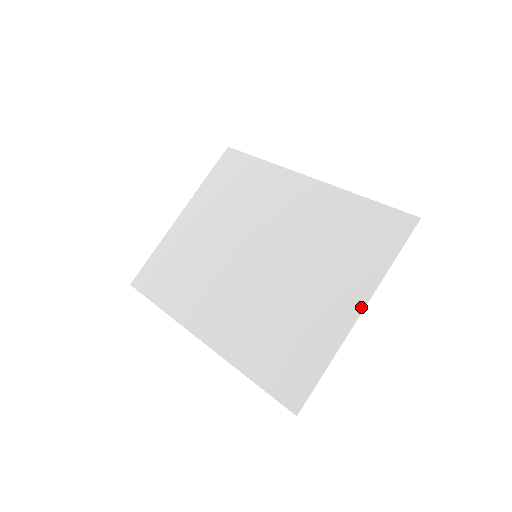
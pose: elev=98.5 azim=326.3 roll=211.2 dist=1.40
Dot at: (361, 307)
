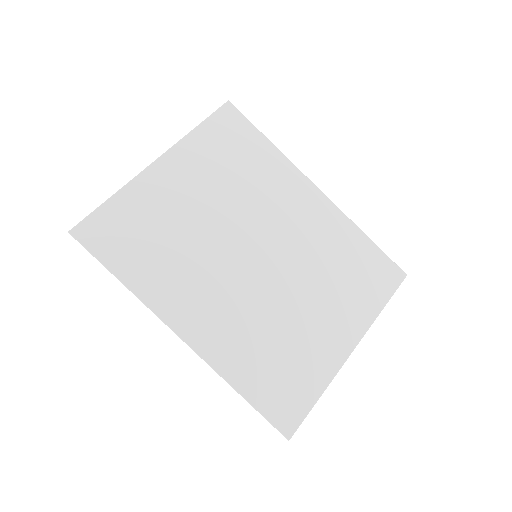
Dot at: (355, 344)
